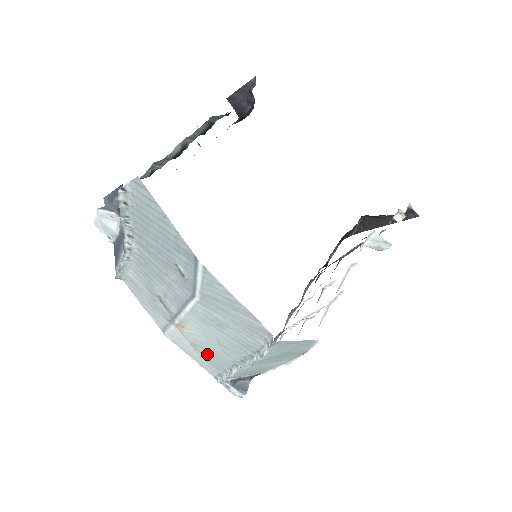
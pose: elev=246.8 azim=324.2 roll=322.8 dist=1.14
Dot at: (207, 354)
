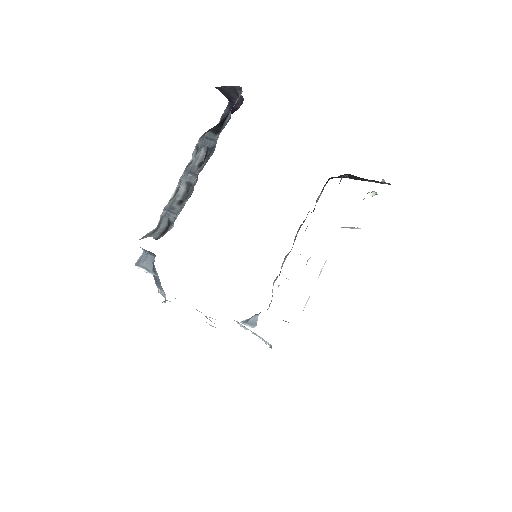
Dot at: occluded
